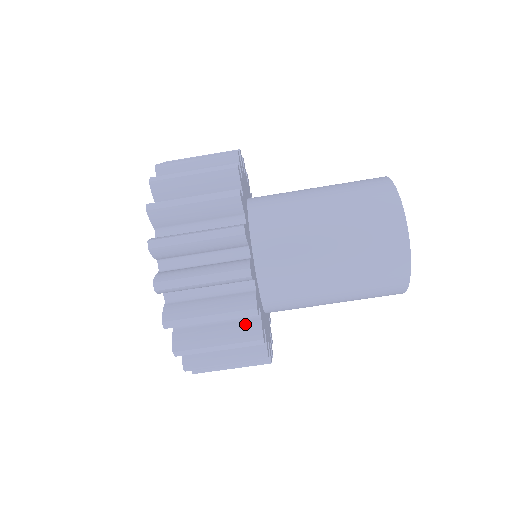
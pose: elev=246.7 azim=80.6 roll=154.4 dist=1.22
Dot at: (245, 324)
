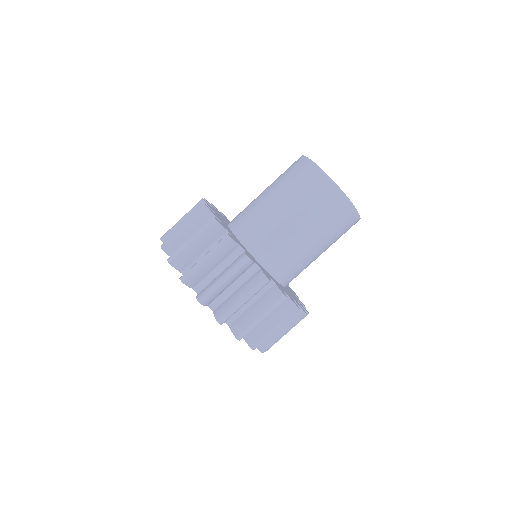
Dot at: (236, 259)
